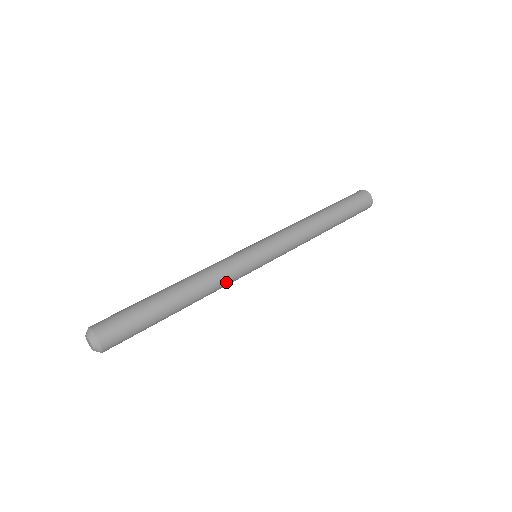
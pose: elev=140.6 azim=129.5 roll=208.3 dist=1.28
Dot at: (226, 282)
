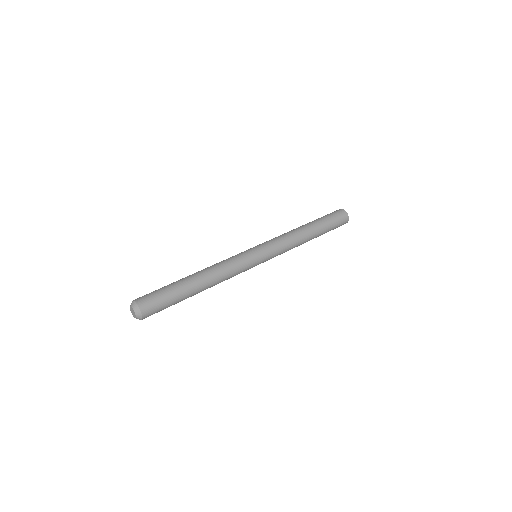
Dot at: (232, 270)
